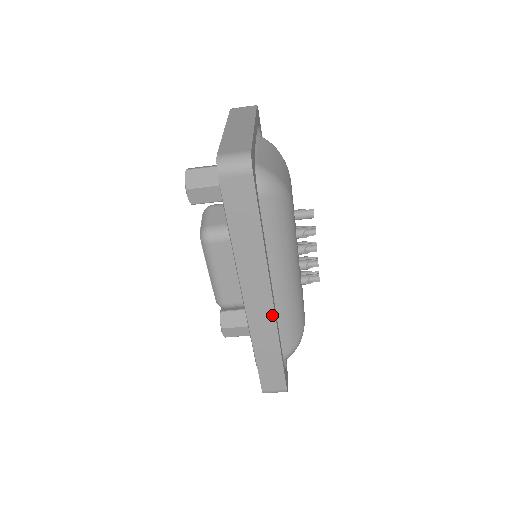
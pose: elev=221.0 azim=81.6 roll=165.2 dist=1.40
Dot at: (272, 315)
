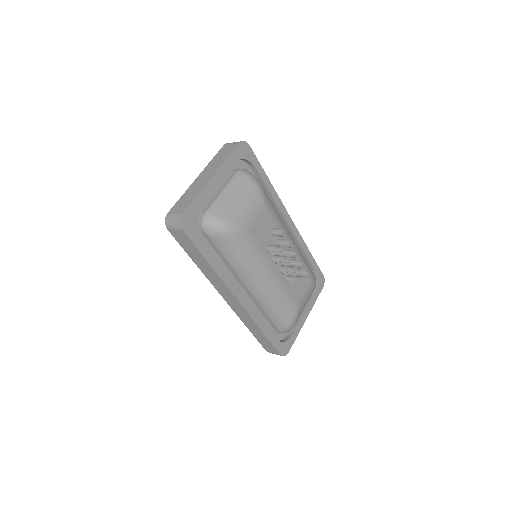
Dot at: (244, 309)
